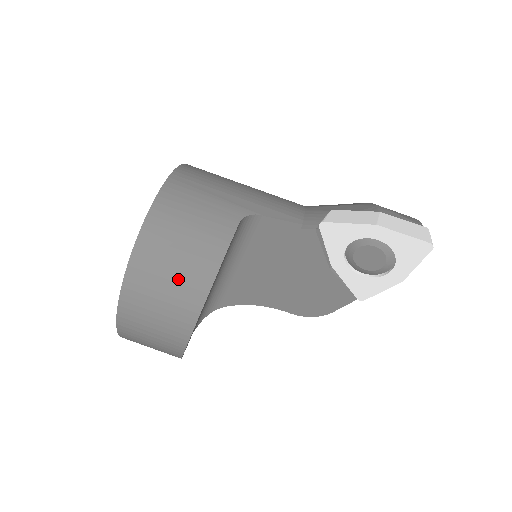
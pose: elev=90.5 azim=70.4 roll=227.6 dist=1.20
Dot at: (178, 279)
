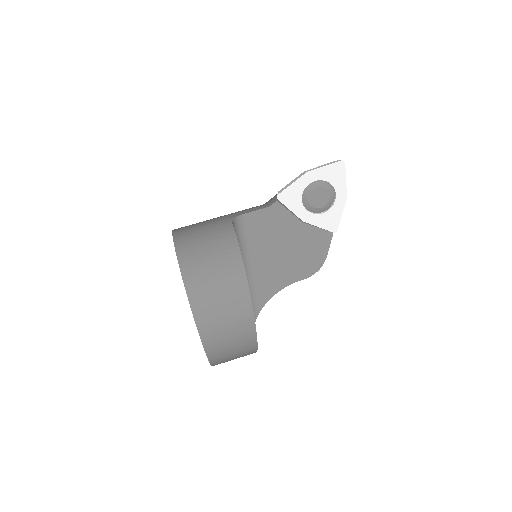
Dot at: (220, 271)
